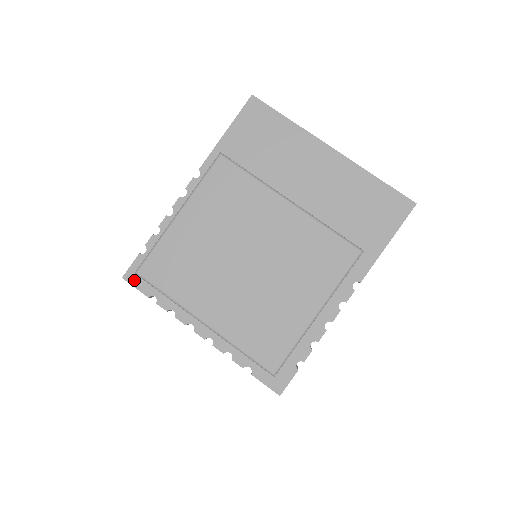
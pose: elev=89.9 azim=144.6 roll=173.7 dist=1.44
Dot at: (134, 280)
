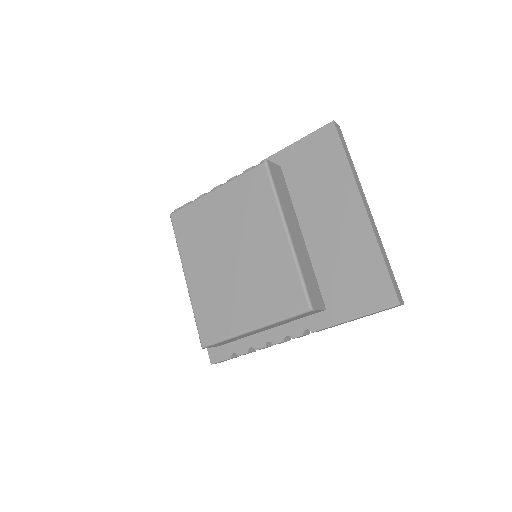
Dot at: occluded
